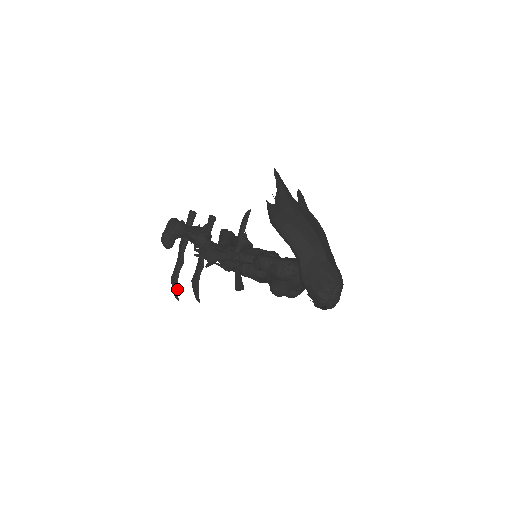
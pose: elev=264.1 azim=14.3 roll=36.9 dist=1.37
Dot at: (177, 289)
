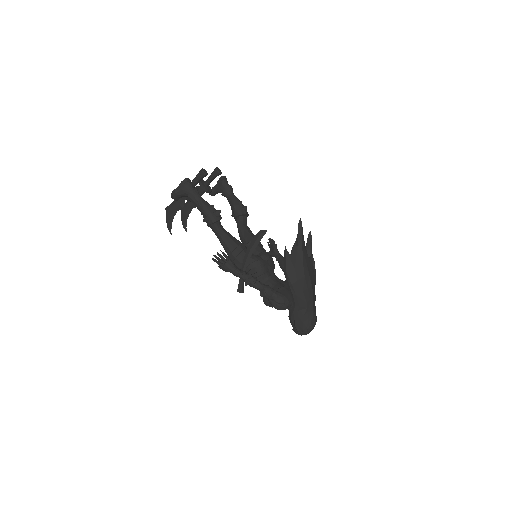
Dot at: (171, 224)
